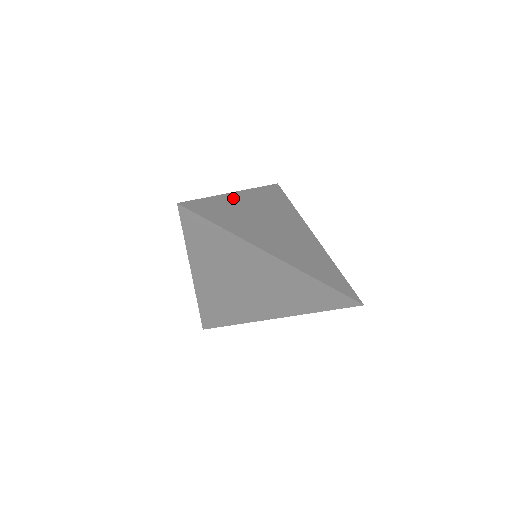
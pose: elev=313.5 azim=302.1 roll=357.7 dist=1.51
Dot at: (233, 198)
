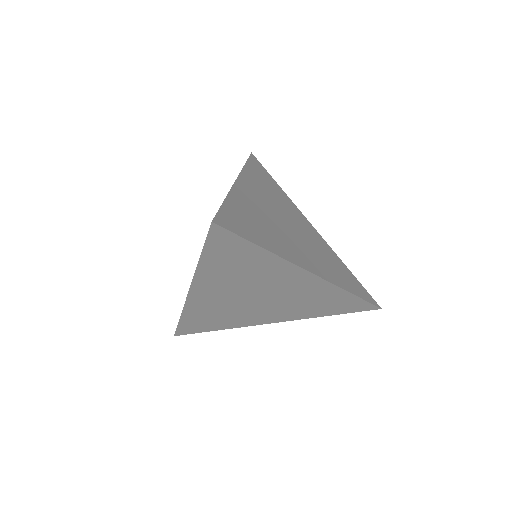
Dot at: (241, 191)
